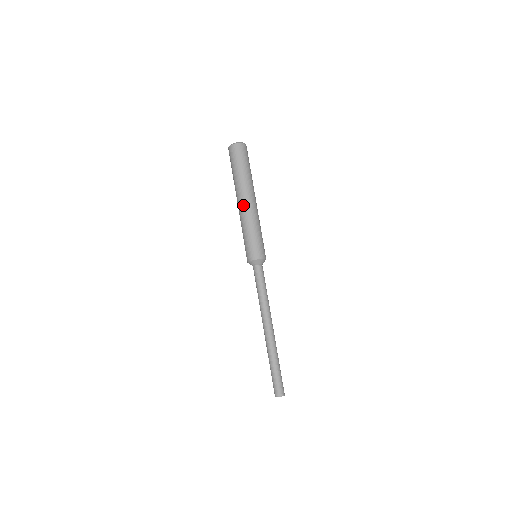
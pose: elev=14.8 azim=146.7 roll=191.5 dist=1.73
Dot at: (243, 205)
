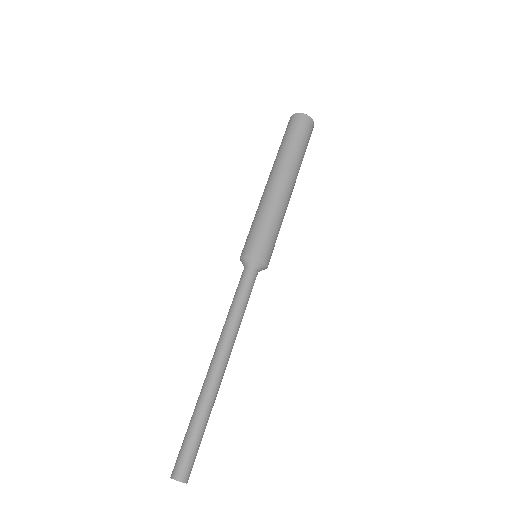
Dot at: (273, 183)
